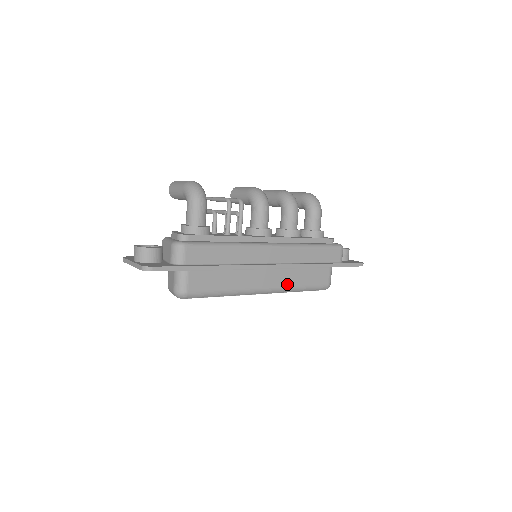
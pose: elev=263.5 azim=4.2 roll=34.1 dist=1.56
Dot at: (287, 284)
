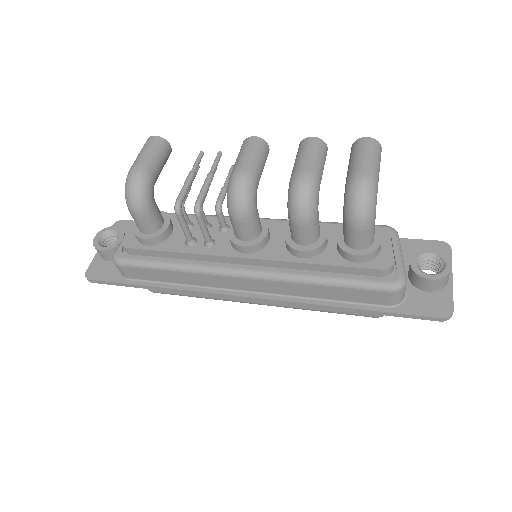
Dot at: (292, 305)
